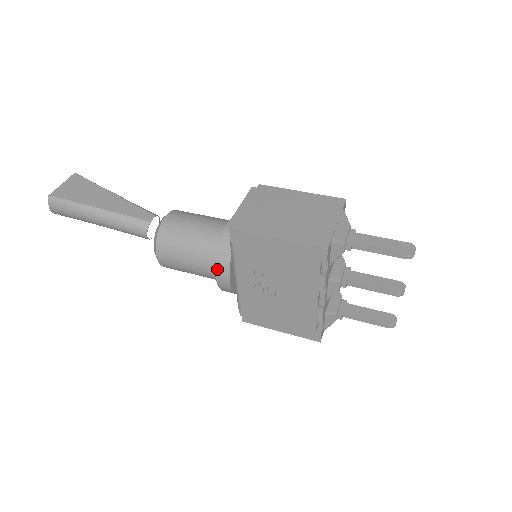
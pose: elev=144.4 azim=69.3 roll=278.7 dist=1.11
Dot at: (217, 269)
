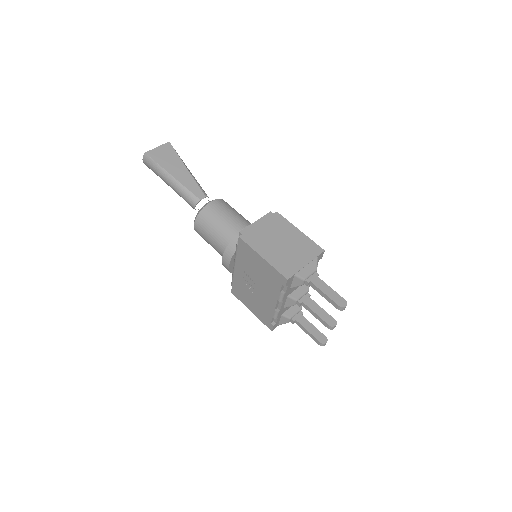
Dot at: (224, 254)
